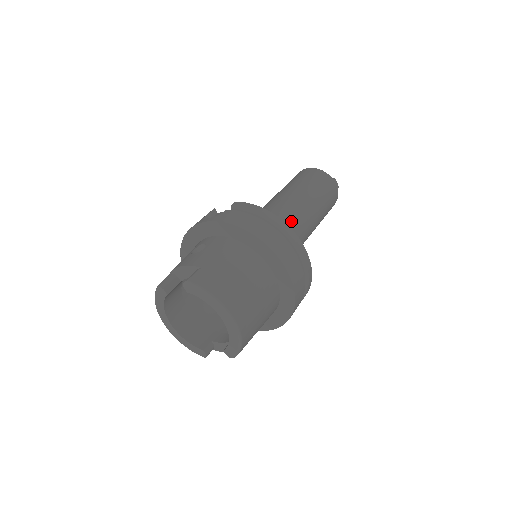
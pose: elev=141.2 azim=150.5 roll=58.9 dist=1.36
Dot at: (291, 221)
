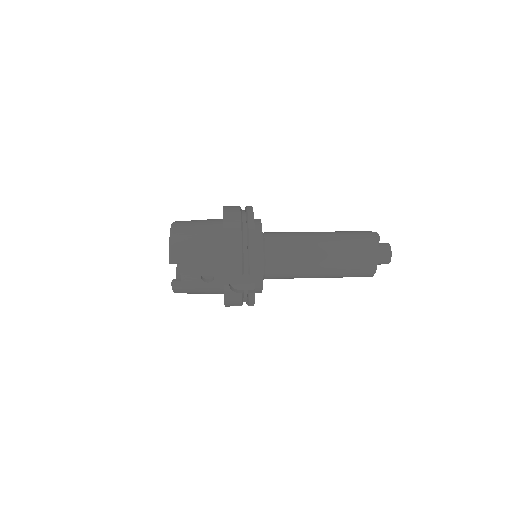
Dot at: (288, 232)
